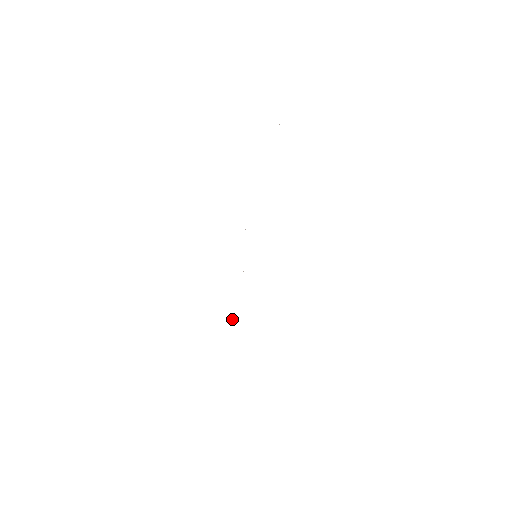
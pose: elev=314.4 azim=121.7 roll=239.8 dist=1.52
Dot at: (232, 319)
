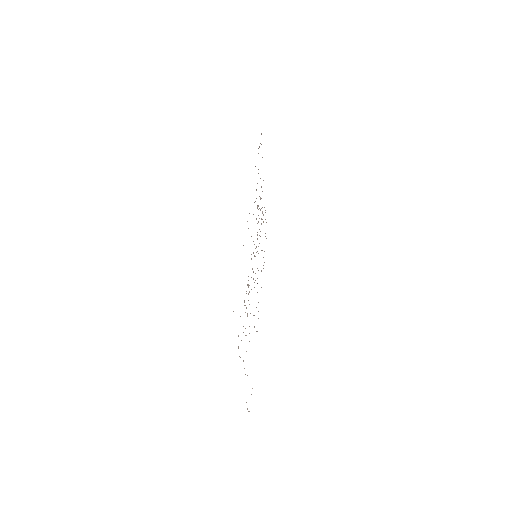
Dot at: occluded
